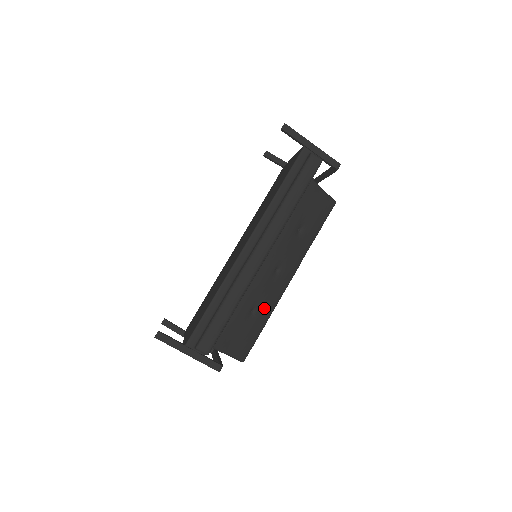
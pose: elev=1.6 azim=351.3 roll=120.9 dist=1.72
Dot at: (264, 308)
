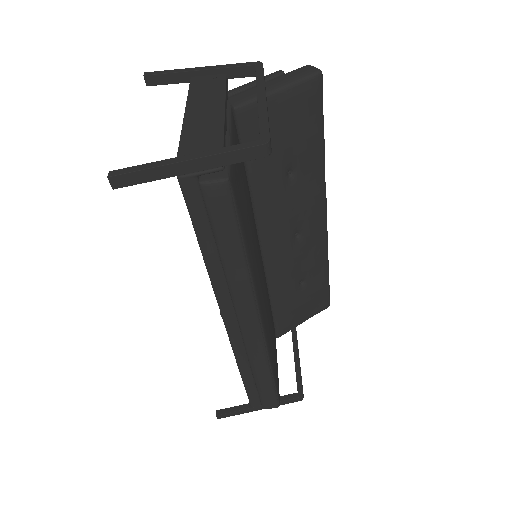
Dot at: (313, 269)
